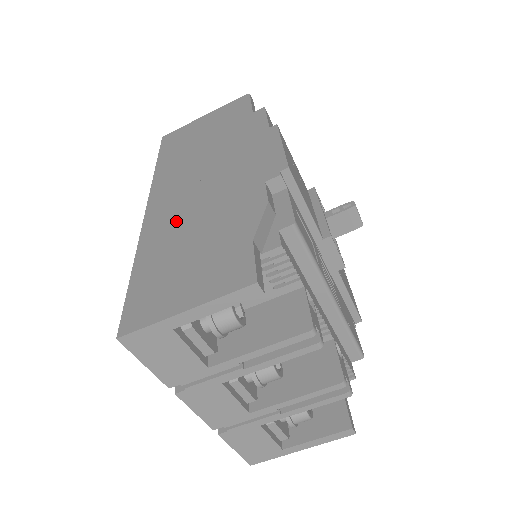
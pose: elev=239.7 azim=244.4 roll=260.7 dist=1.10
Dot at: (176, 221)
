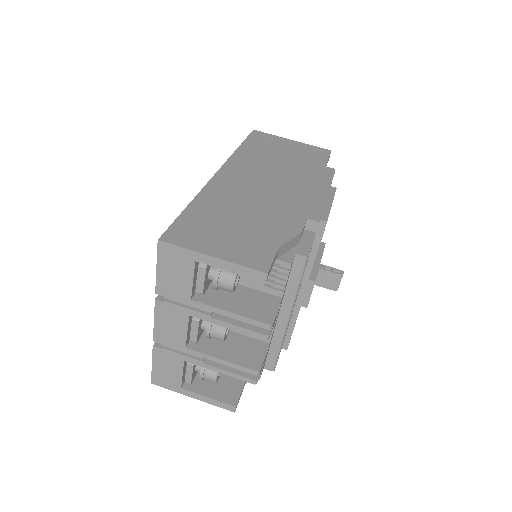
Dot at: (234, 197)
